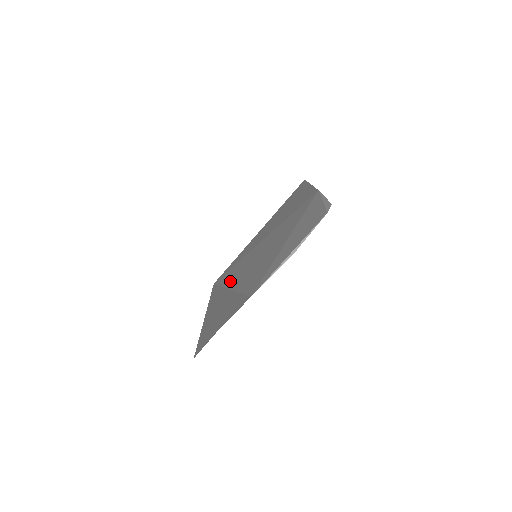
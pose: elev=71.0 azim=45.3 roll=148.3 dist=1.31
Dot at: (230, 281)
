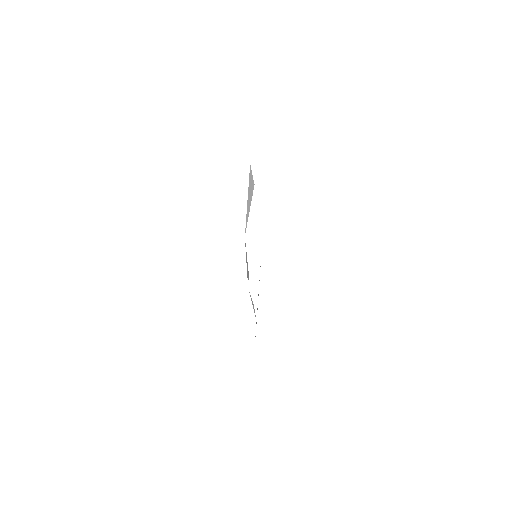
Dot at: occluded
